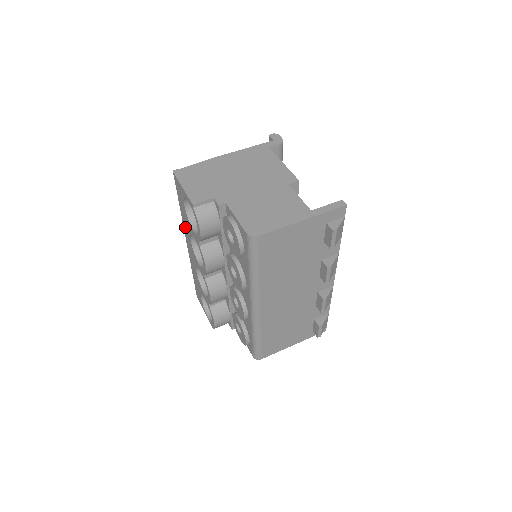
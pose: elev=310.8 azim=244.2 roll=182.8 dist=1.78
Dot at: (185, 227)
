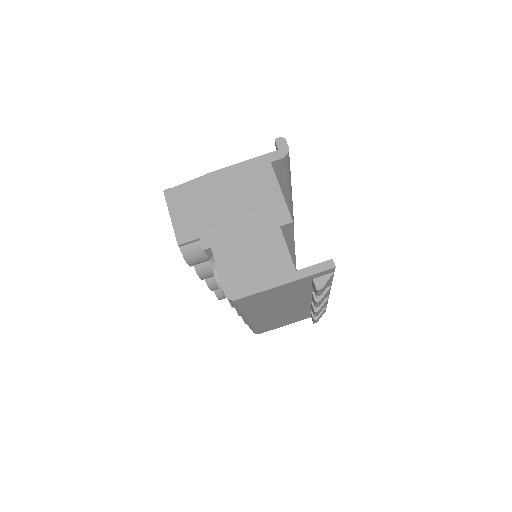
Dot at: occluded
